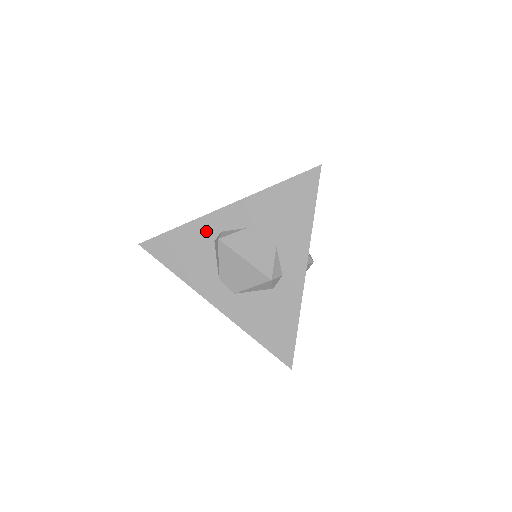
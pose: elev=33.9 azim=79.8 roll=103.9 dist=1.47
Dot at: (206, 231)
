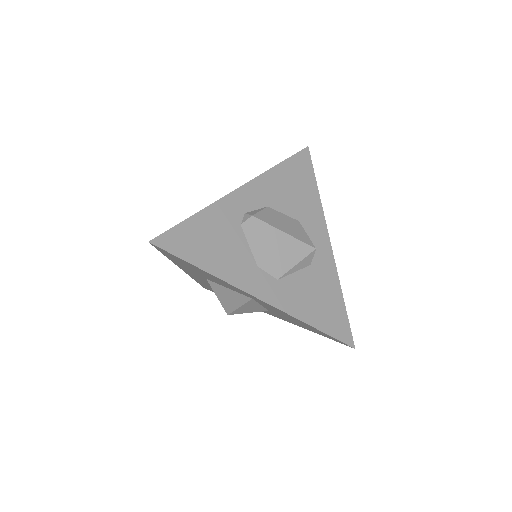
Dot at: (229, 214)
